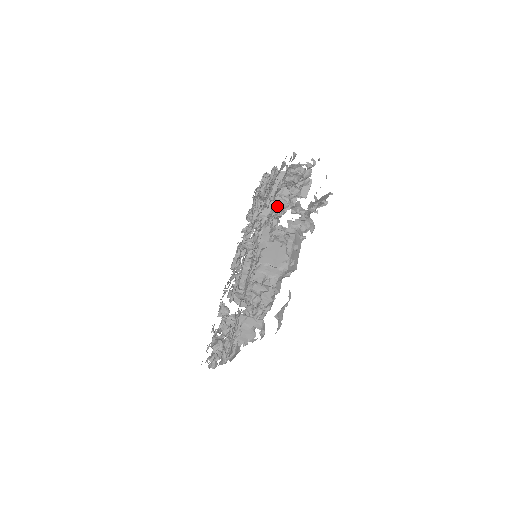
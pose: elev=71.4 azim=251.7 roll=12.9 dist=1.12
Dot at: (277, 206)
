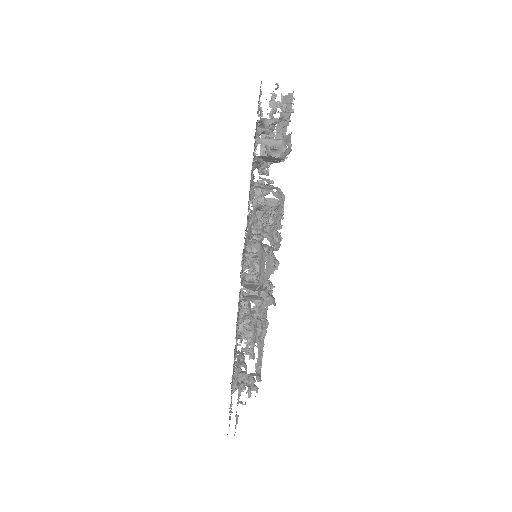
Dot at: occluded
